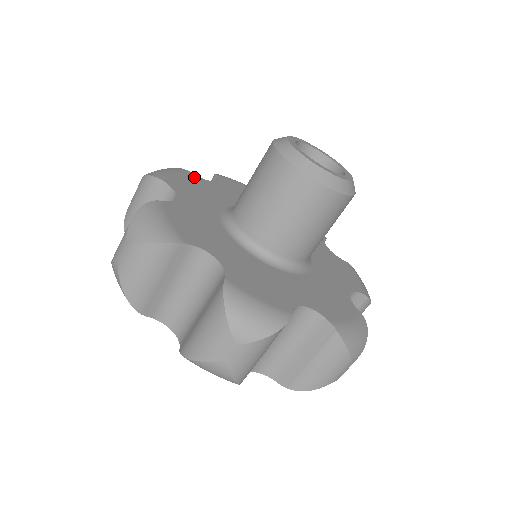
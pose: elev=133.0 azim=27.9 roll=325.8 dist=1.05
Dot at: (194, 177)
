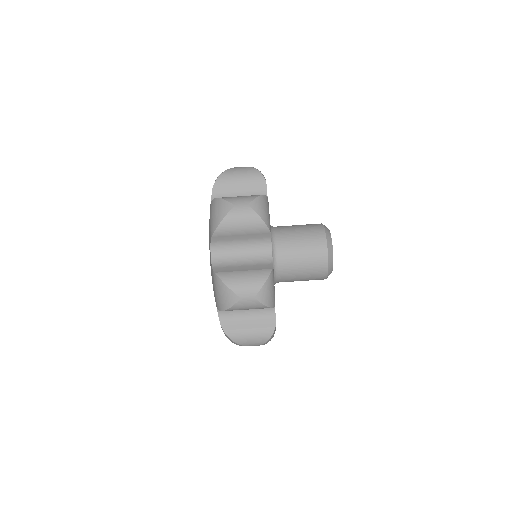
Dot at: occluded
